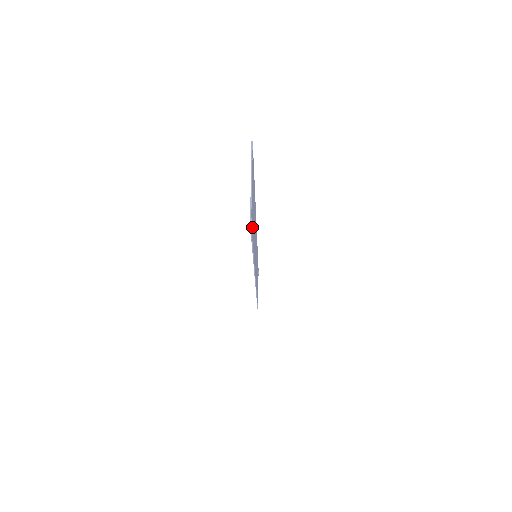
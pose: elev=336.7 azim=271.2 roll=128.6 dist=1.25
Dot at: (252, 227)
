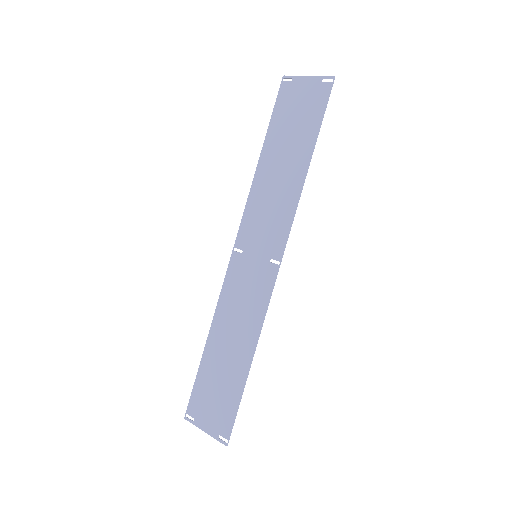
Dot at: (319, 105)
